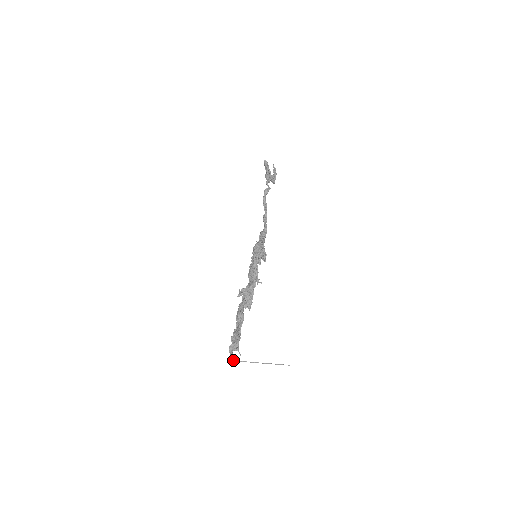
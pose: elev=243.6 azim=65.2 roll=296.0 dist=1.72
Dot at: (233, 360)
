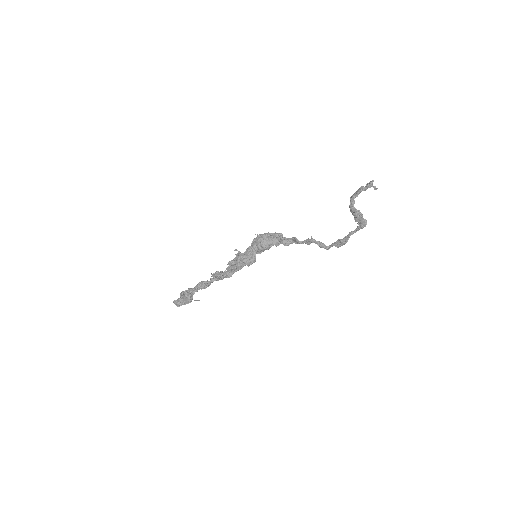
Dot at: (174, 303)
